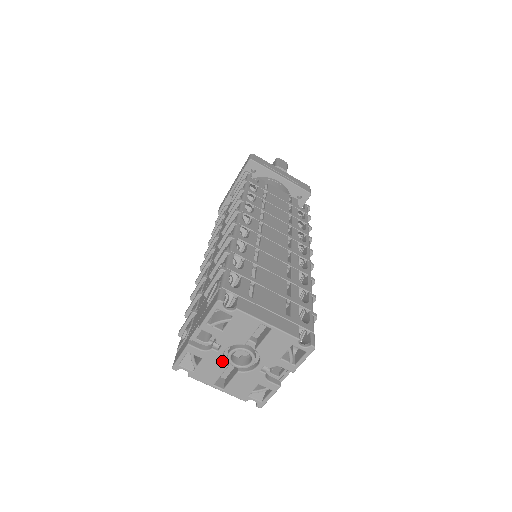
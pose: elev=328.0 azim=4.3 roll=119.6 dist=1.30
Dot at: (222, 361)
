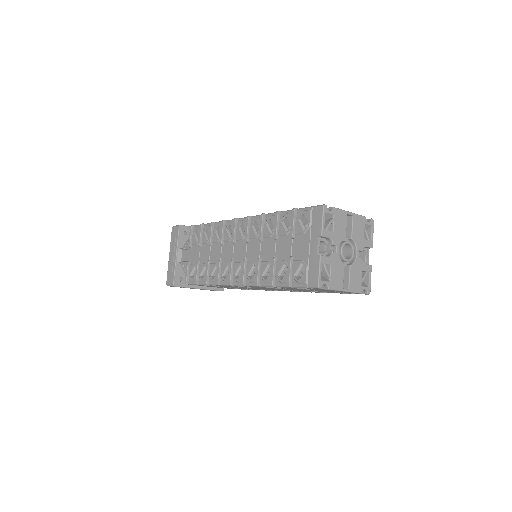
Dot at: (340, 260)
